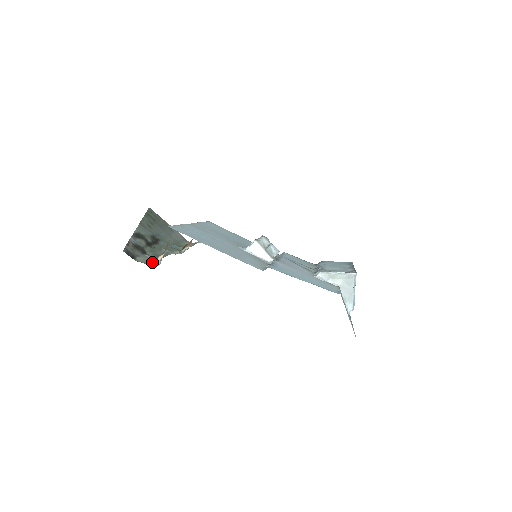
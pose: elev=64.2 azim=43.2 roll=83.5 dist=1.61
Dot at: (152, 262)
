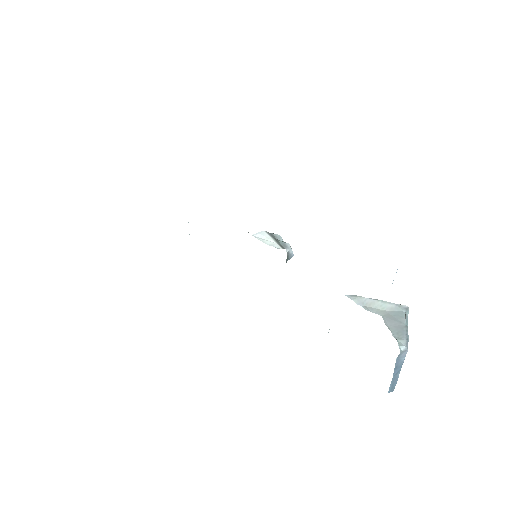
Dot at: occluded
